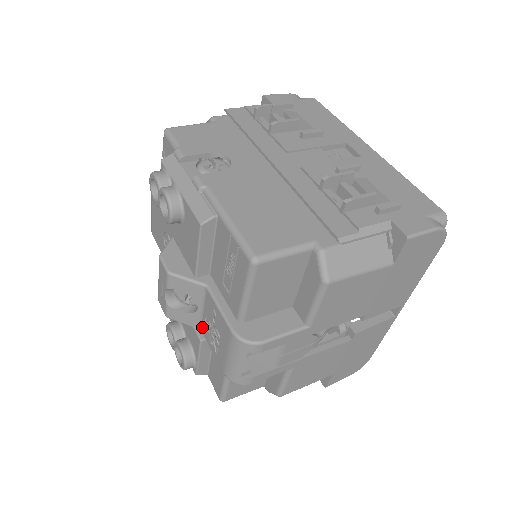
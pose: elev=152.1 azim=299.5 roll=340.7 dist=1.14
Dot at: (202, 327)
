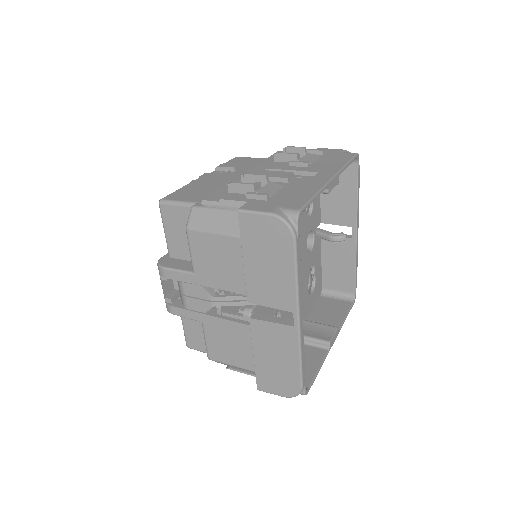
Dot at: occluded
